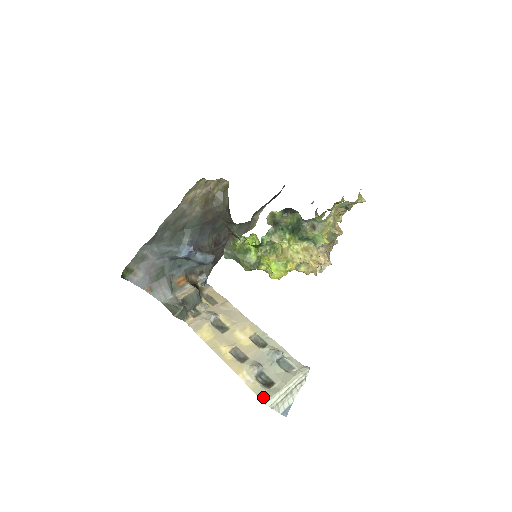
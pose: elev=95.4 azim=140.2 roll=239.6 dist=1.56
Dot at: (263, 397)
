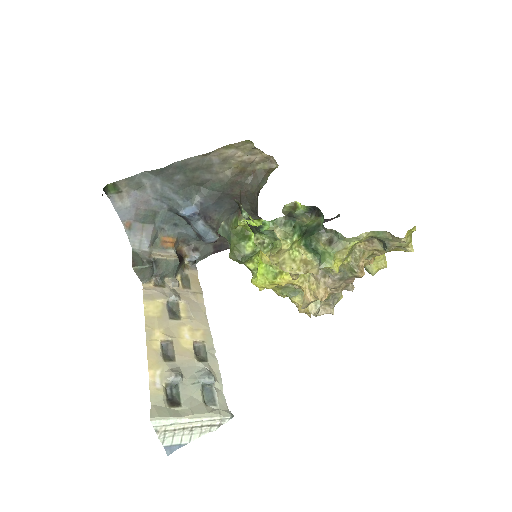
Dot at: (155, 411)
